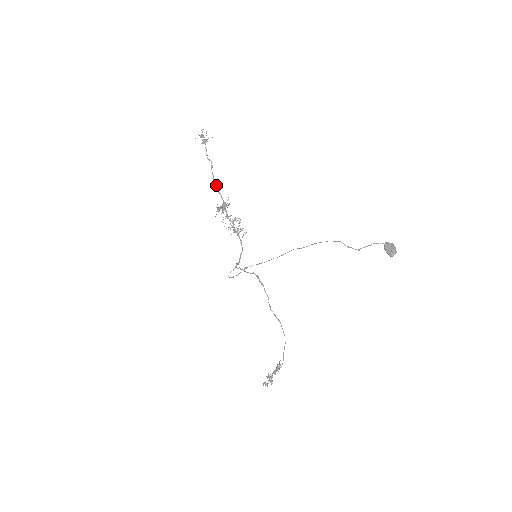
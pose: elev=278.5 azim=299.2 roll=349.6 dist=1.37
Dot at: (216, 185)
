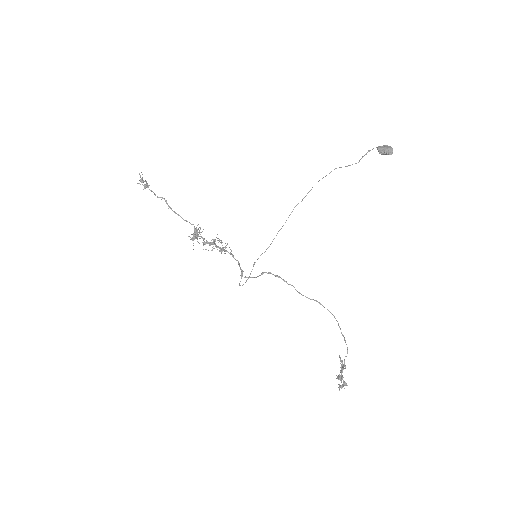
Dot at: (179, 215)
